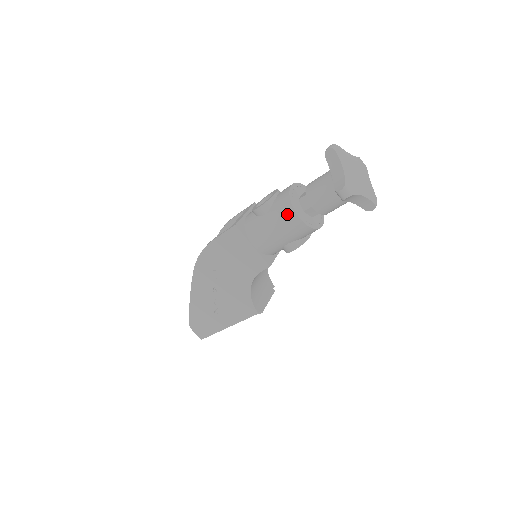
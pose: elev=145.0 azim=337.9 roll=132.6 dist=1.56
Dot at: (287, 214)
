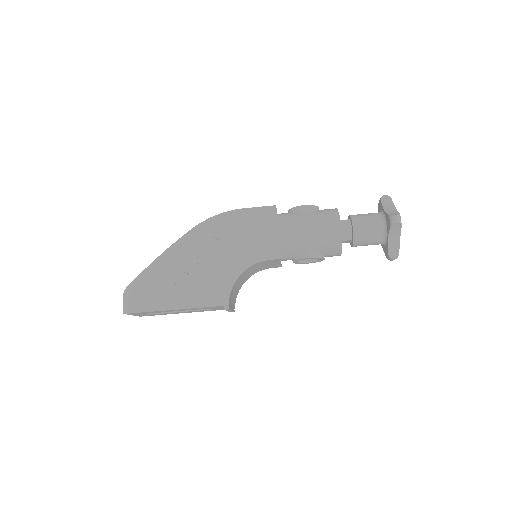
Dot at: (331, 219)
